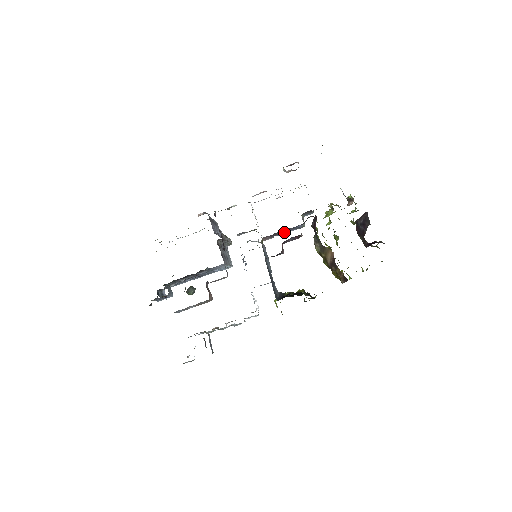
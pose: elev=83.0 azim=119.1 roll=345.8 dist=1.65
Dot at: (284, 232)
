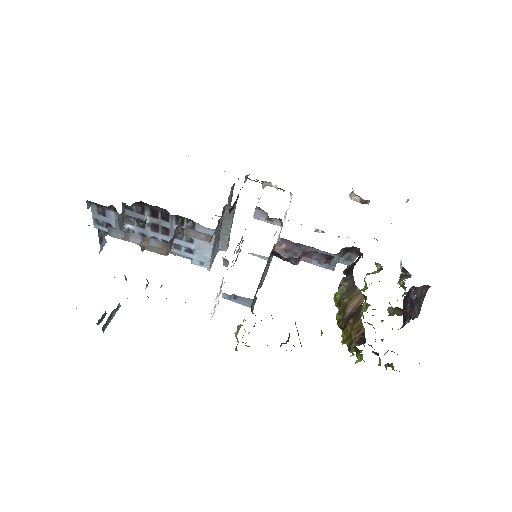
Dot at: occluded
